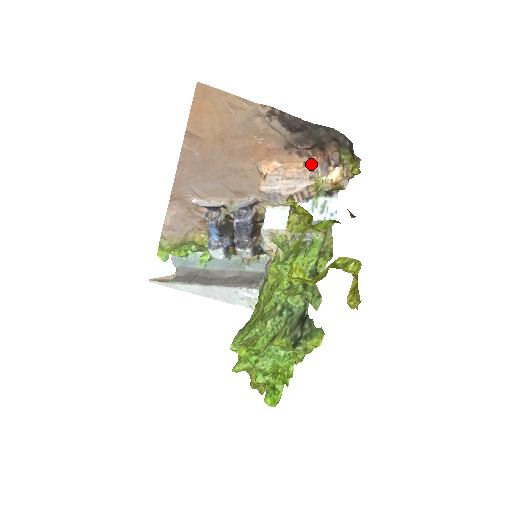
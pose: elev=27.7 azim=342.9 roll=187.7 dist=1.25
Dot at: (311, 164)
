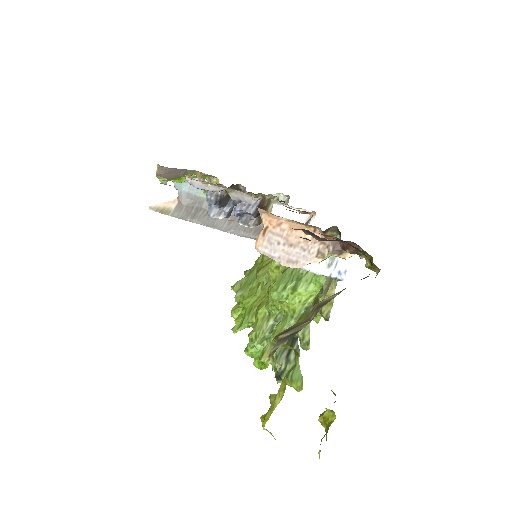
Dot at: (323, 234)
